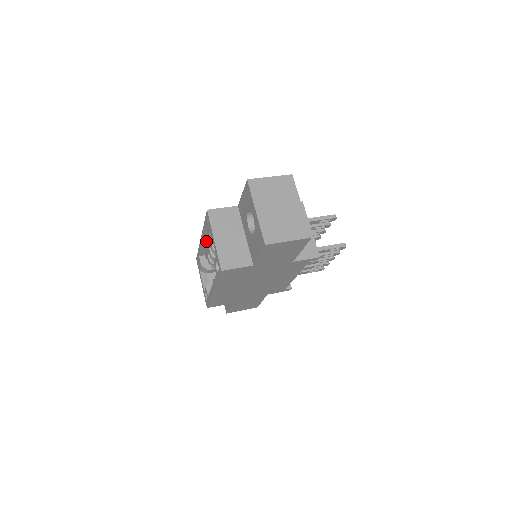
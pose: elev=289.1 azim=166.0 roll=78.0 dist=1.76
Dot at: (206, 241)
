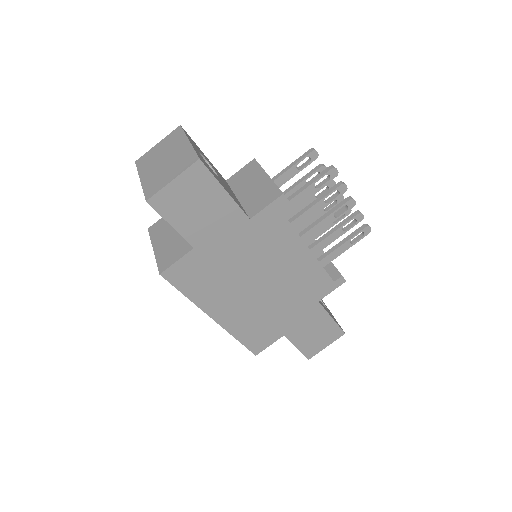
Dot at: occluded
